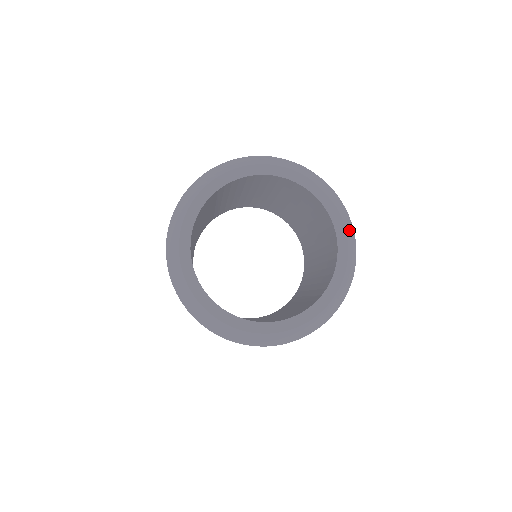
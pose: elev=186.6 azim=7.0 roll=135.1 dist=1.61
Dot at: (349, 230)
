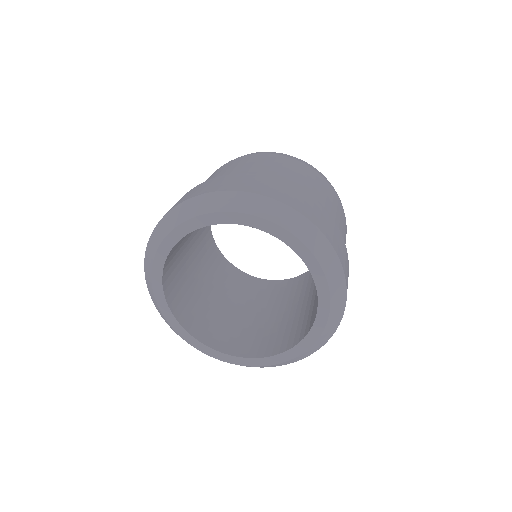
Dot at: (313, 349)
